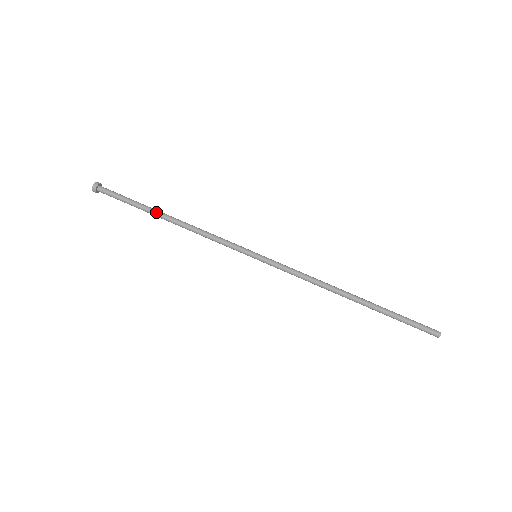
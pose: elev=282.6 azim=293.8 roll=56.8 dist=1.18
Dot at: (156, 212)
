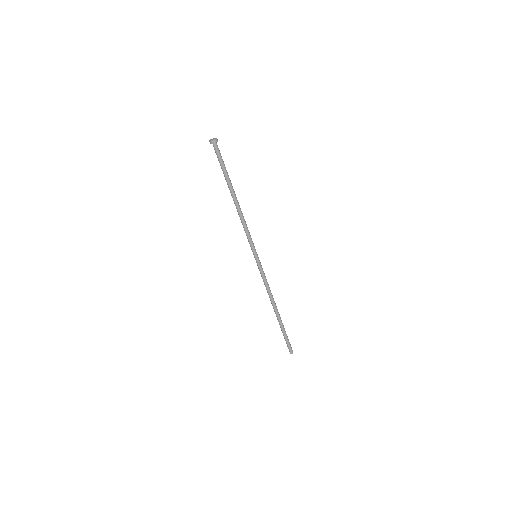
Dot at: occluded
